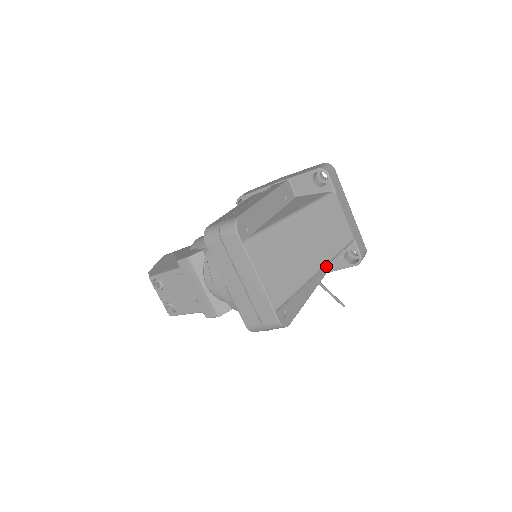
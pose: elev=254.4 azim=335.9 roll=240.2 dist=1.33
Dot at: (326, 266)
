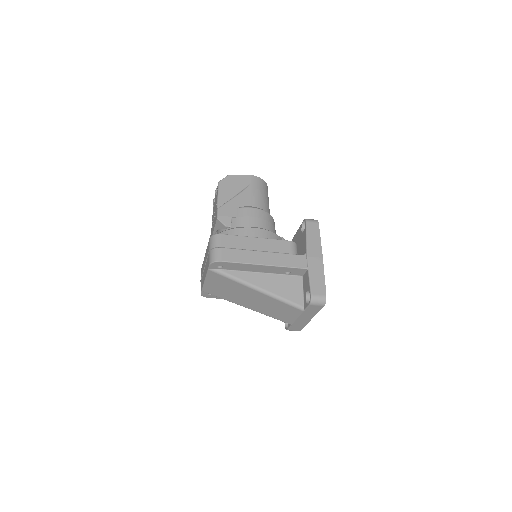
Dot at: occluded
